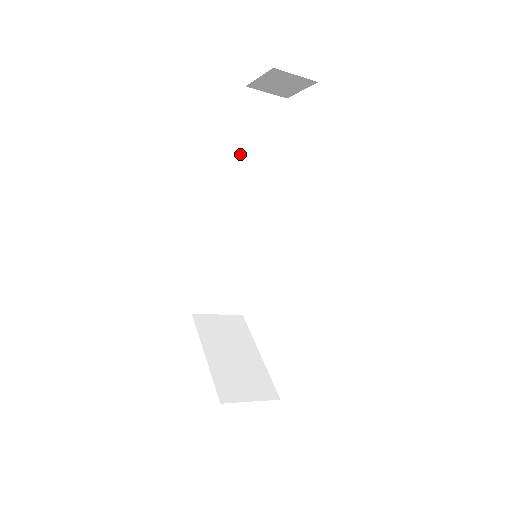
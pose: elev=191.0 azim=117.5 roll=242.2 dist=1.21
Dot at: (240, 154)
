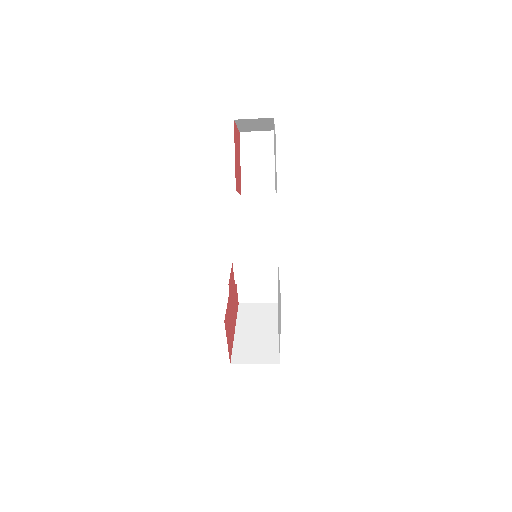
Dot at: (243, 182)
